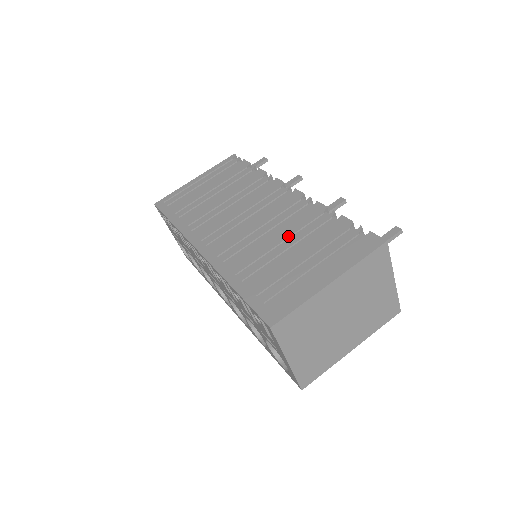
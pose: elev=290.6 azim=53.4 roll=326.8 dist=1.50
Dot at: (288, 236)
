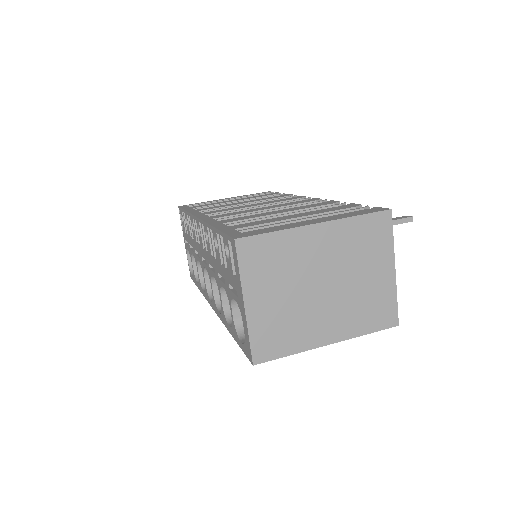
Dot at: (290, 210)
